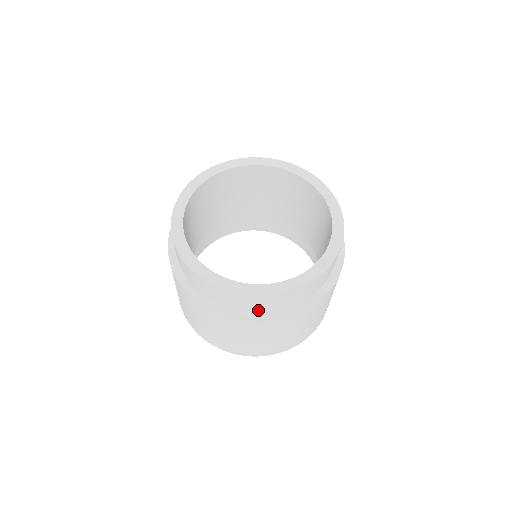
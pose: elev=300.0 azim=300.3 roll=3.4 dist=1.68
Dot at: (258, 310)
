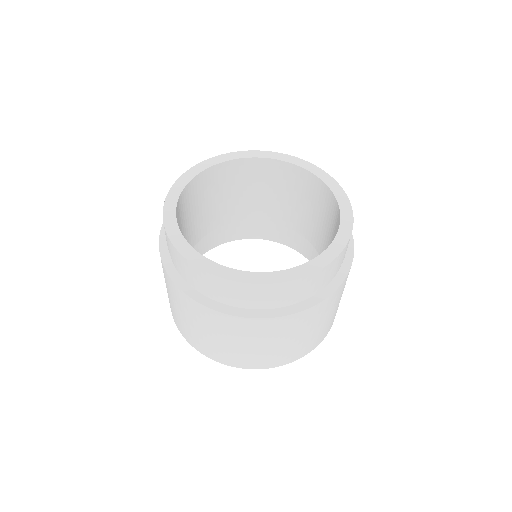
Dot at: (304, 296)
